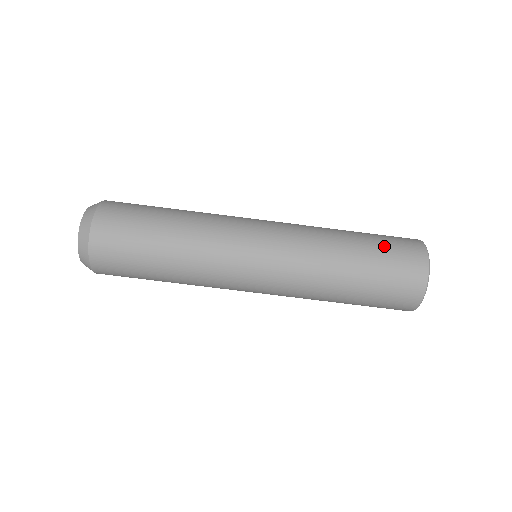
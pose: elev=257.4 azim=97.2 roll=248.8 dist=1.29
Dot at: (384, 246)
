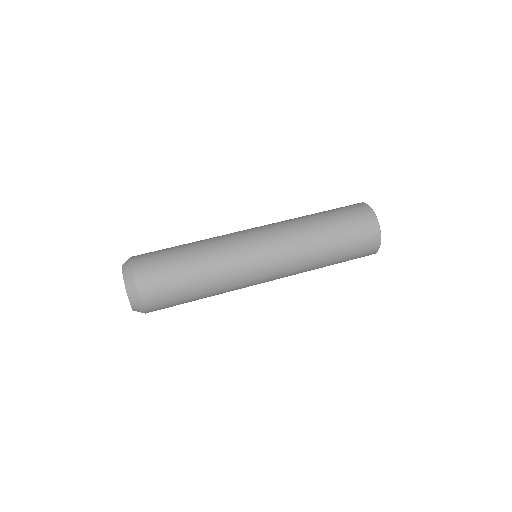
Dot at: occluded
